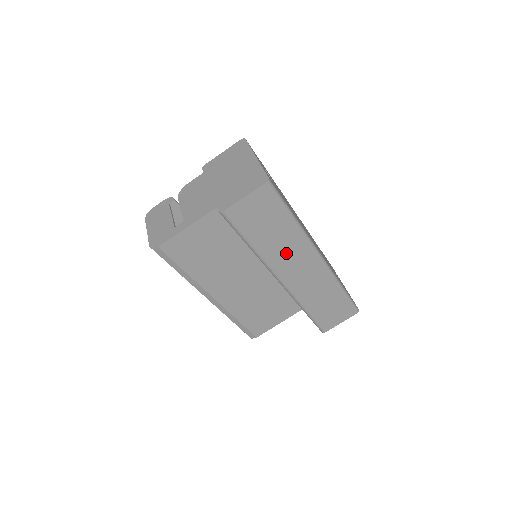
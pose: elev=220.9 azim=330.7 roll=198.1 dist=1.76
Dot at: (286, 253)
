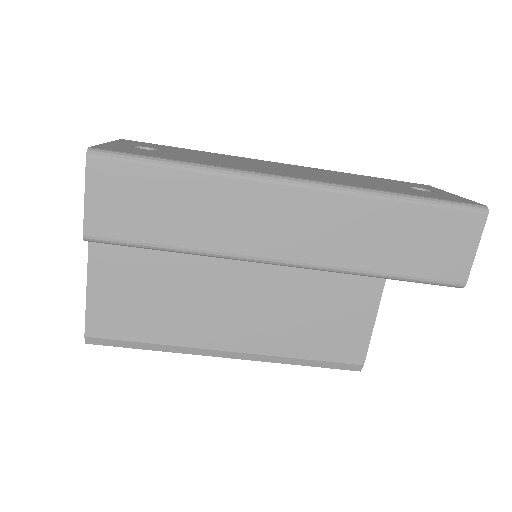
Dot at: (235, 219)
